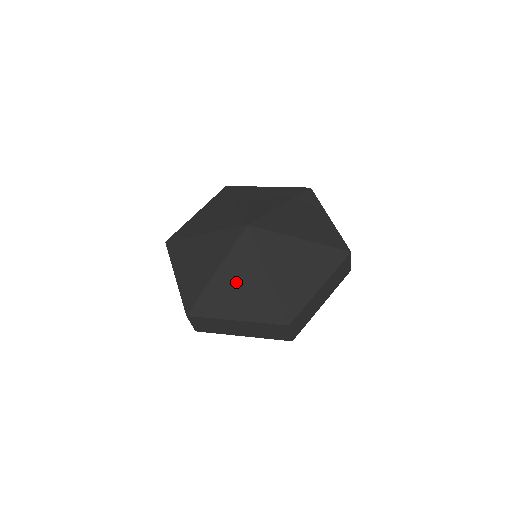
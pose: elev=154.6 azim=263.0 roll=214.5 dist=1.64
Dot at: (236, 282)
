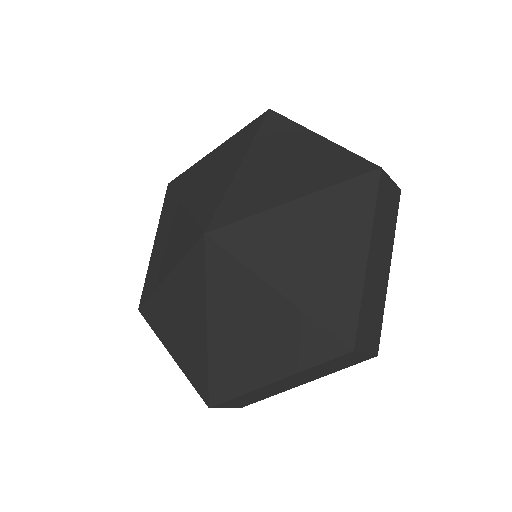
Dot at: (178, 307)
